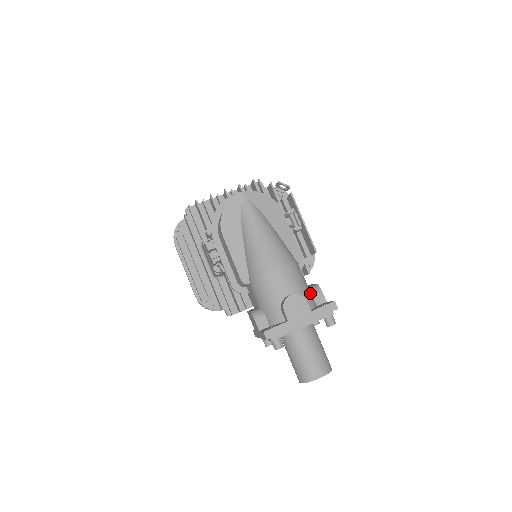
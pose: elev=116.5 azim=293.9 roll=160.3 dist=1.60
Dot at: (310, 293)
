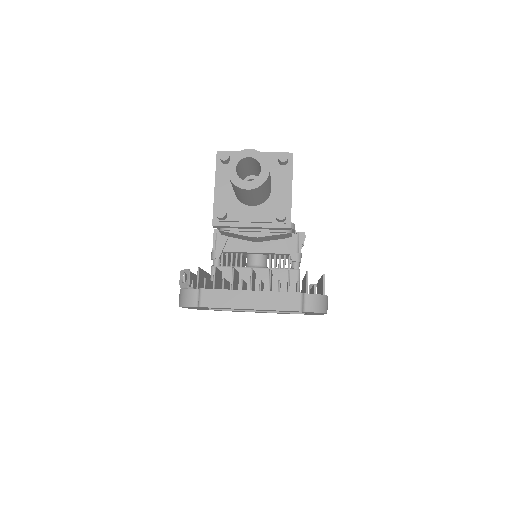
Dot at: occluded
